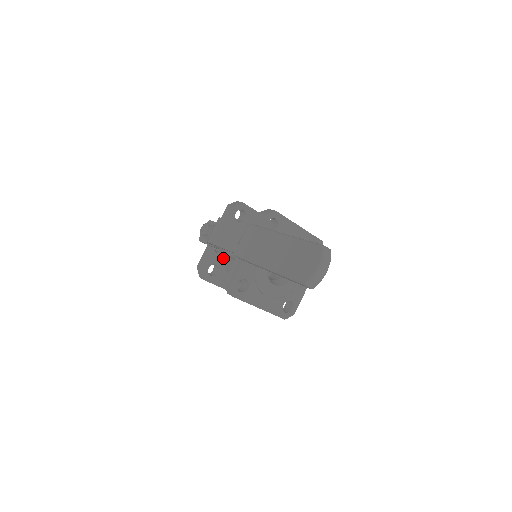
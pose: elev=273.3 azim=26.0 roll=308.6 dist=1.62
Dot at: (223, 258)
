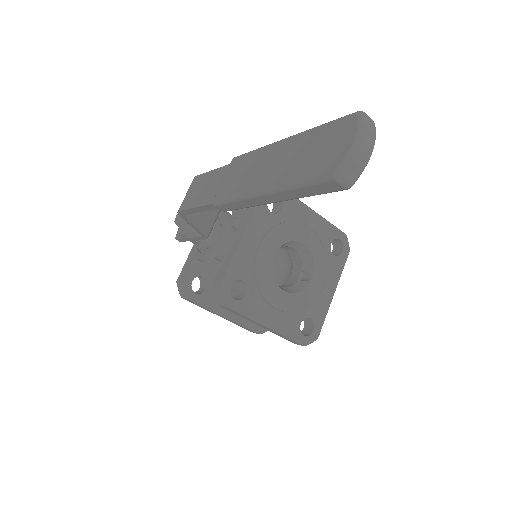
Dot at: (209, 256)
